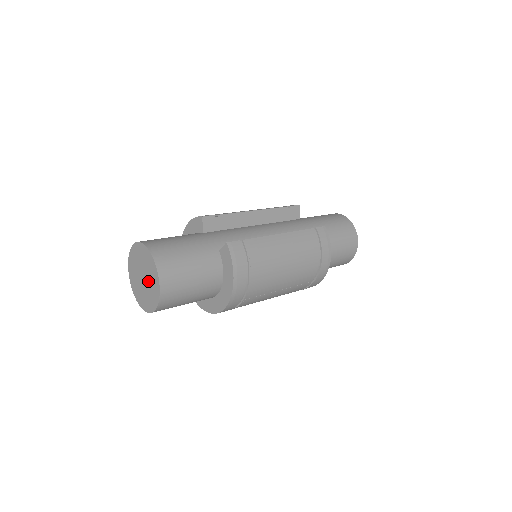
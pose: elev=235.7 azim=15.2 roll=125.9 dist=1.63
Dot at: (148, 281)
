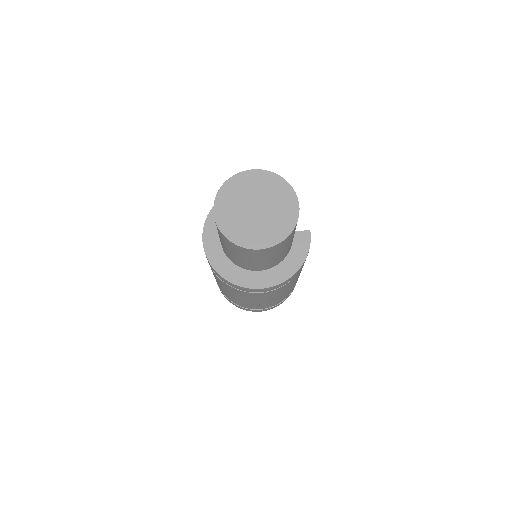
Dot at: (268, 216)
